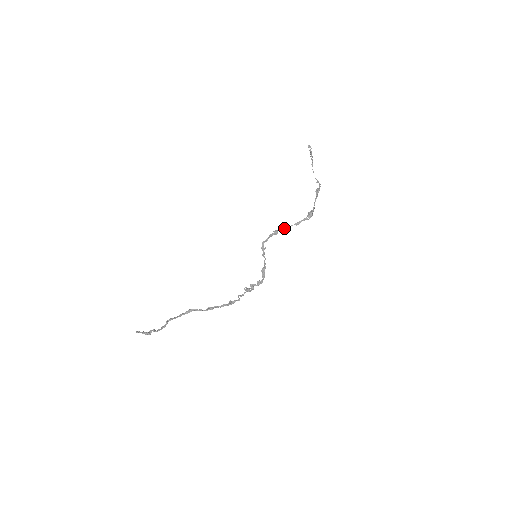
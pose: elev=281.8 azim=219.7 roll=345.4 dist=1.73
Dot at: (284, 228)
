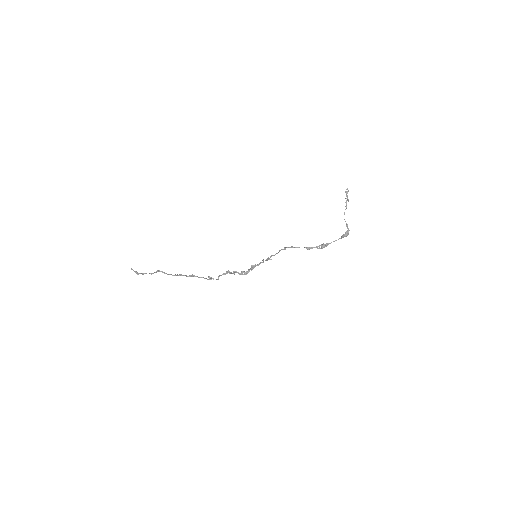
Dot at: (294, 247)
